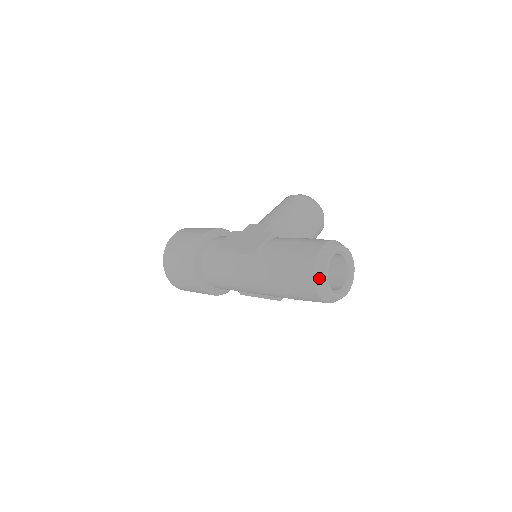
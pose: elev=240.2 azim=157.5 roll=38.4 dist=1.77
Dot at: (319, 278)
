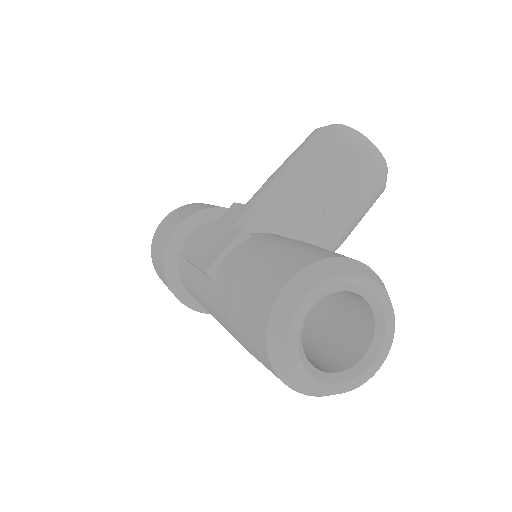
Dot at: (279, 361)
